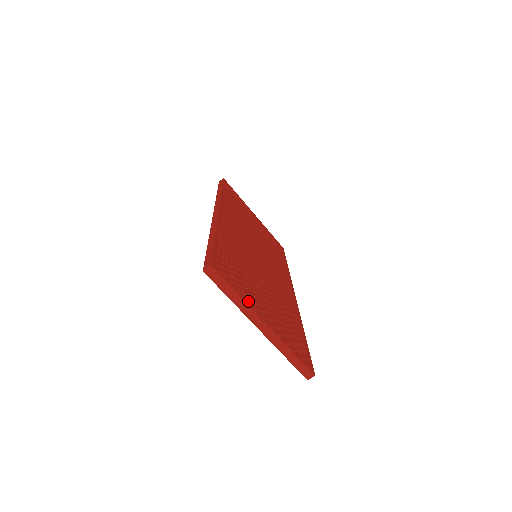
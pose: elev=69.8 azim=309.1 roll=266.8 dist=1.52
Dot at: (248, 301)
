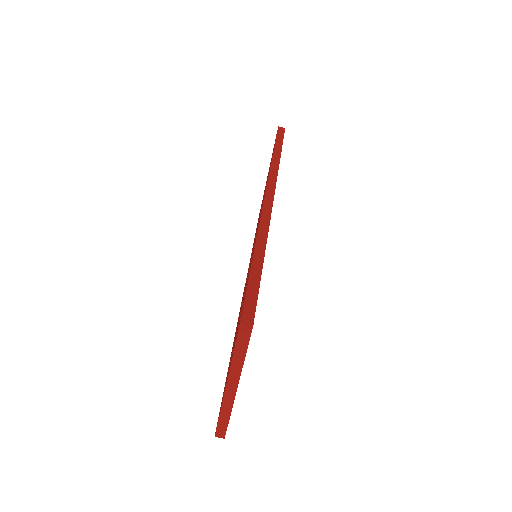
Dot at: occluded
